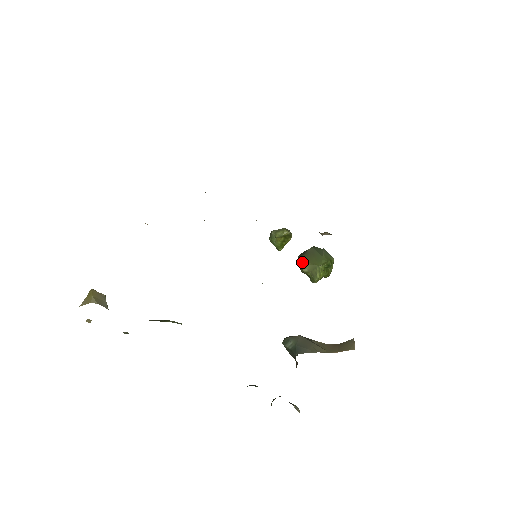
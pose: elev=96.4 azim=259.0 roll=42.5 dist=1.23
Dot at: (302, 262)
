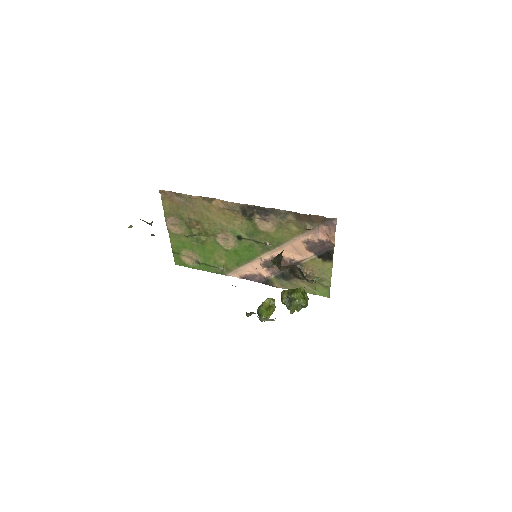
Dot at: (284, 290)
